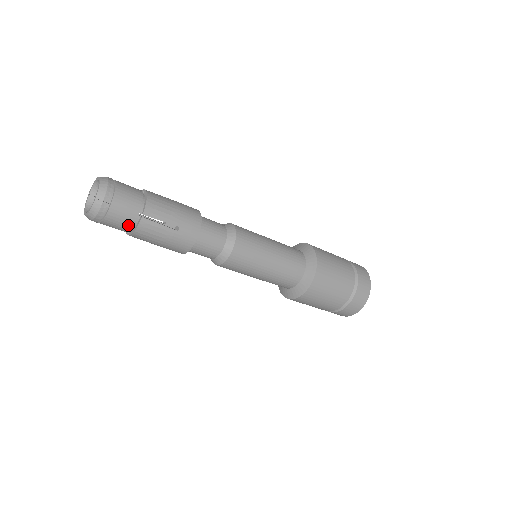
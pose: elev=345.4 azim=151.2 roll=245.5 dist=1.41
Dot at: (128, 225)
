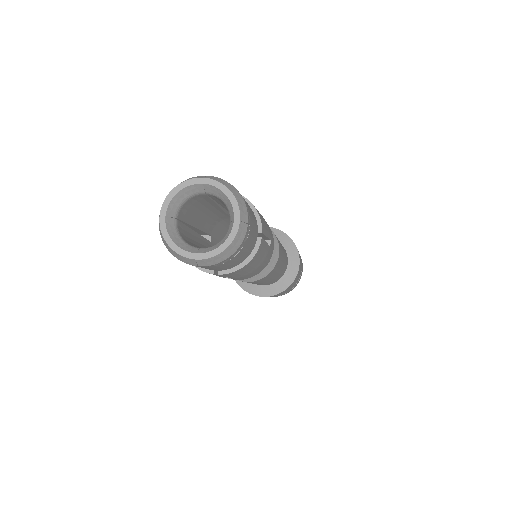
Dot at: (245, 257)
